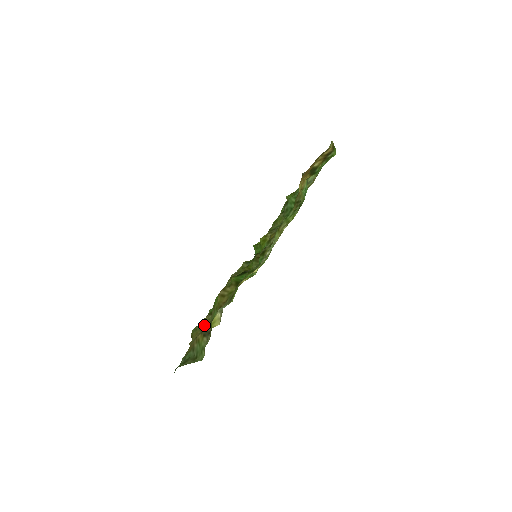
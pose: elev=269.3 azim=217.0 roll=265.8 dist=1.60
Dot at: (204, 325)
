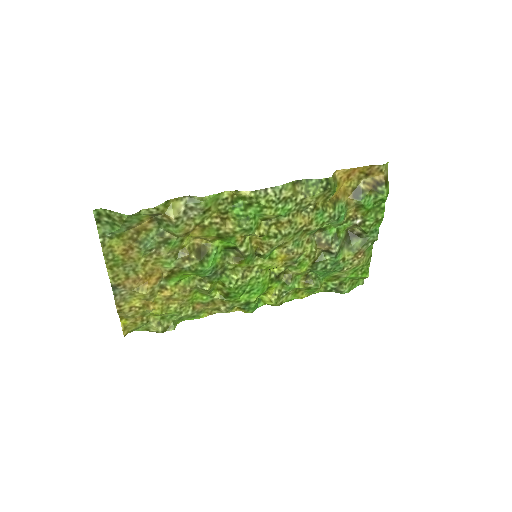
Dot at: (156, 254)
